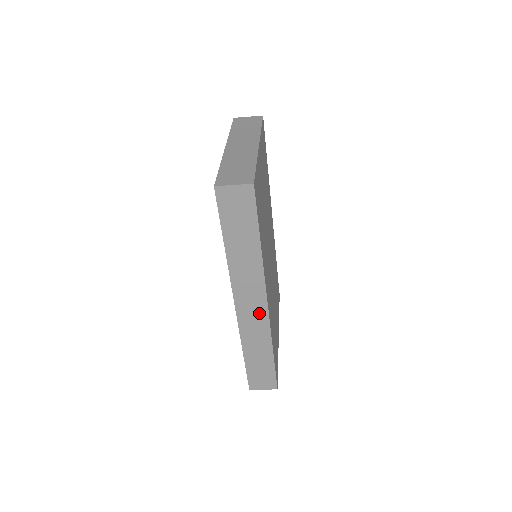
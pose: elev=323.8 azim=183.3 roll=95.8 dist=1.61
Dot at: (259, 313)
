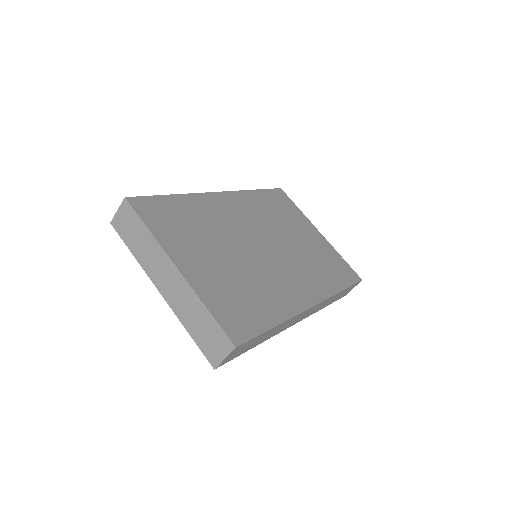
Dot at: (313, 309)
